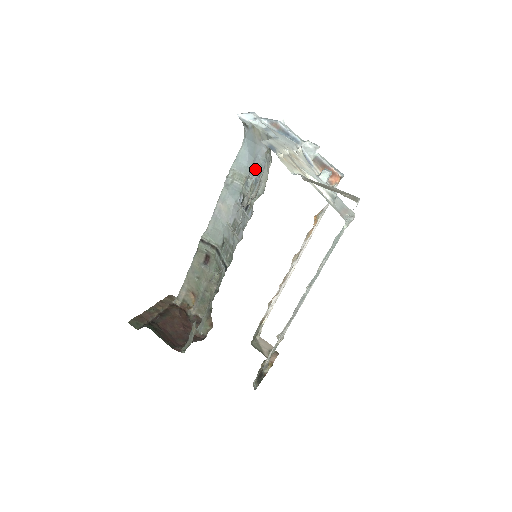
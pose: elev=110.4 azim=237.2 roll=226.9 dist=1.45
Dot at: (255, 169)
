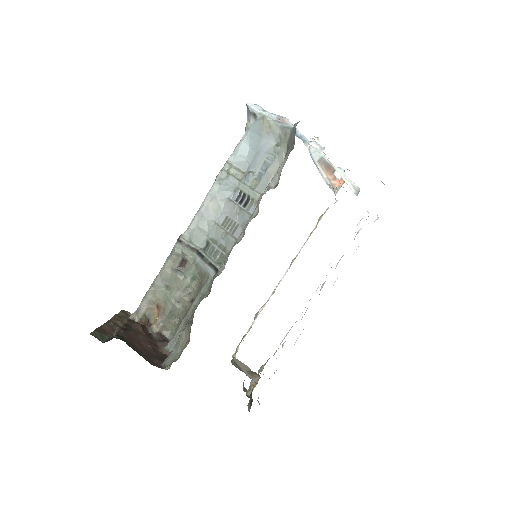
Dot at: (259, 163)
